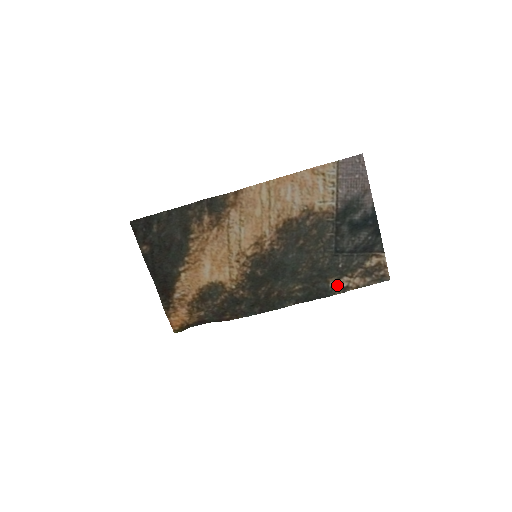
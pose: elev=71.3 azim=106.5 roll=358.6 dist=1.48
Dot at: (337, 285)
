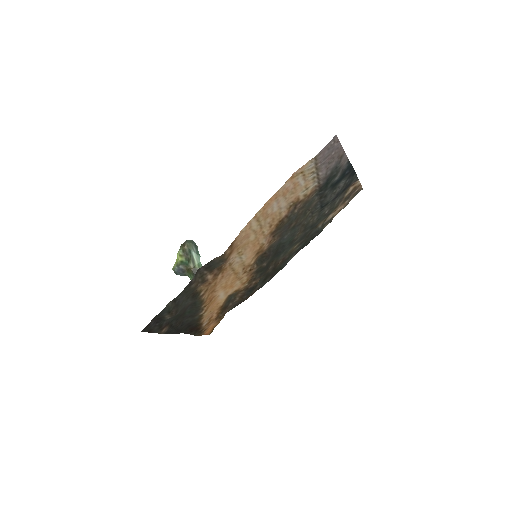
Dot at: (325, 222)
